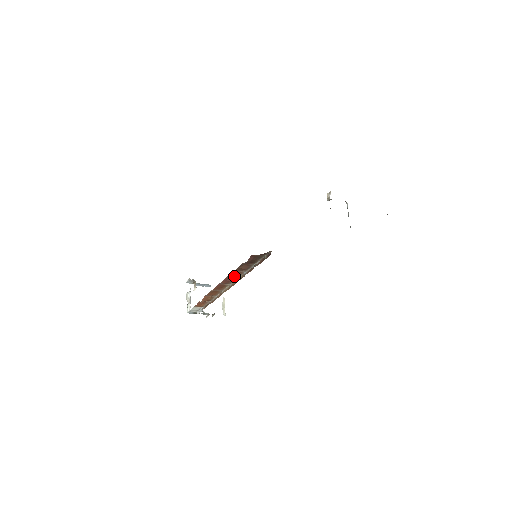
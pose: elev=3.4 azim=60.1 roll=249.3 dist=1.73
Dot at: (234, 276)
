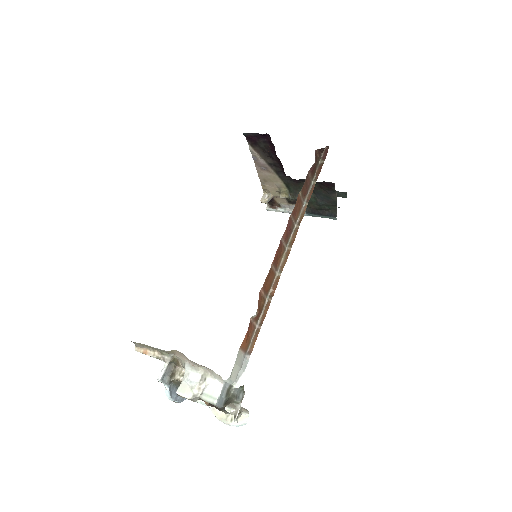
Dot at: (295, 214)
